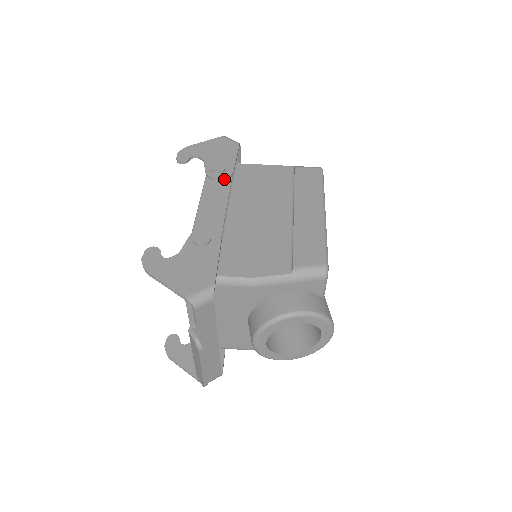
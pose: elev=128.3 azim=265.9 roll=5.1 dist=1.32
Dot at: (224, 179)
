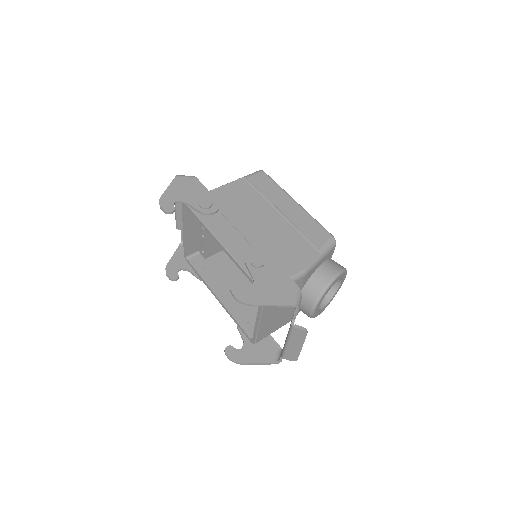
Dot at: (217, 210)
